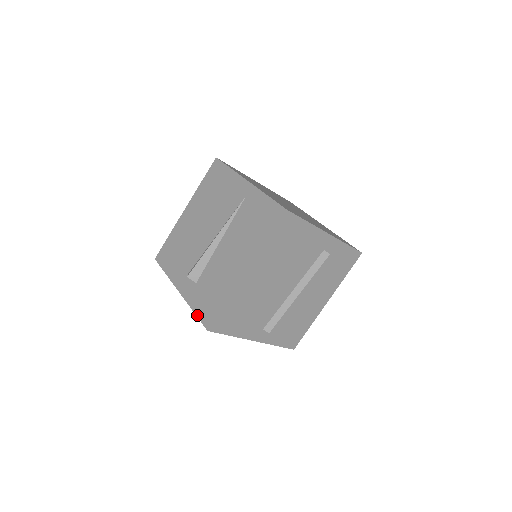
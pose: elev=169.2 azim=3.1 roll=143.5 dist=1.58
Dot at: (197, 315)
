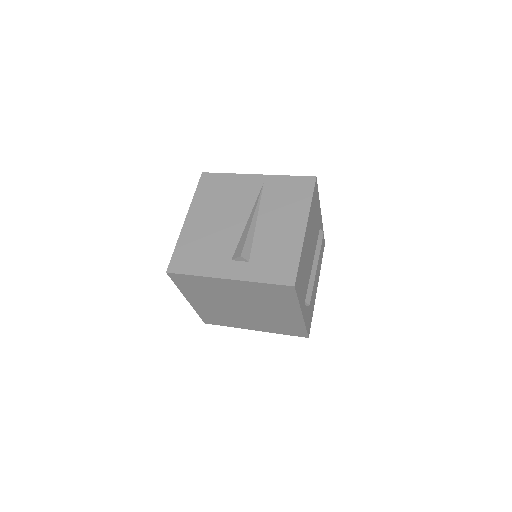
Dot at: (271, 282)
